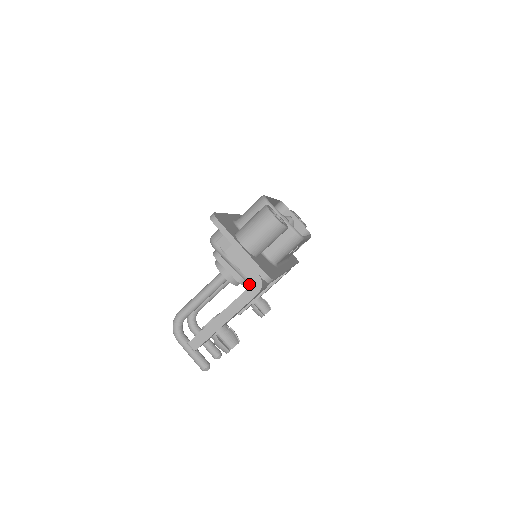
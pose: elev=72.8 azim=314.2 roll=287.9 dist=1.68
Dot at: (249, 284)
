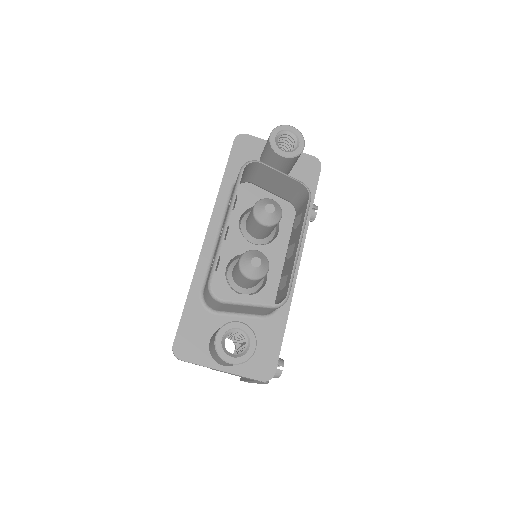
Dot at: occluded
